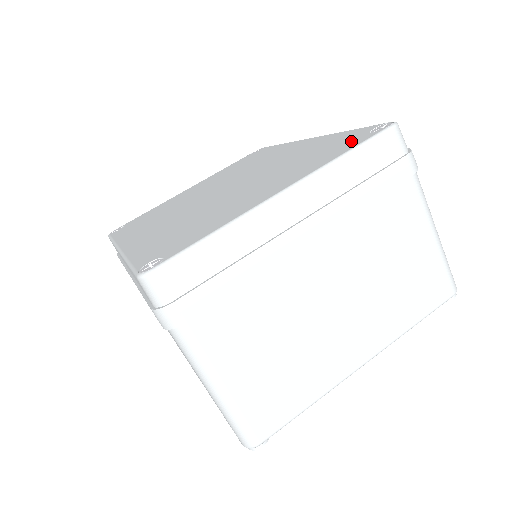
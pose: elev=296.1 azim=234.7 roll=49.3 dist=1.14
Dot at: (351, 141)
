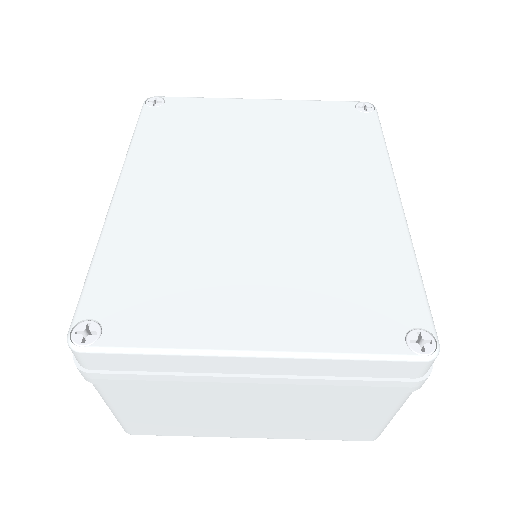
Dot at: (382, 323)
